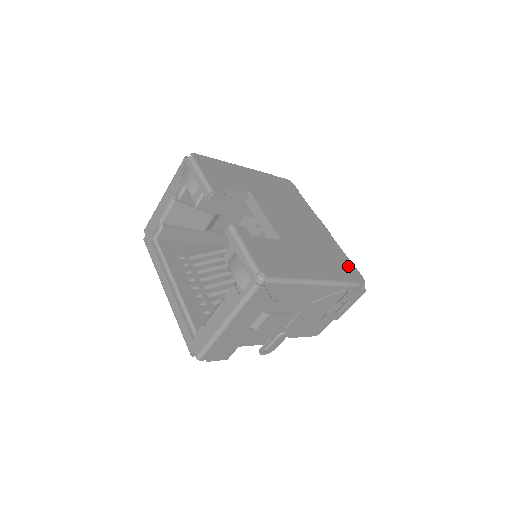
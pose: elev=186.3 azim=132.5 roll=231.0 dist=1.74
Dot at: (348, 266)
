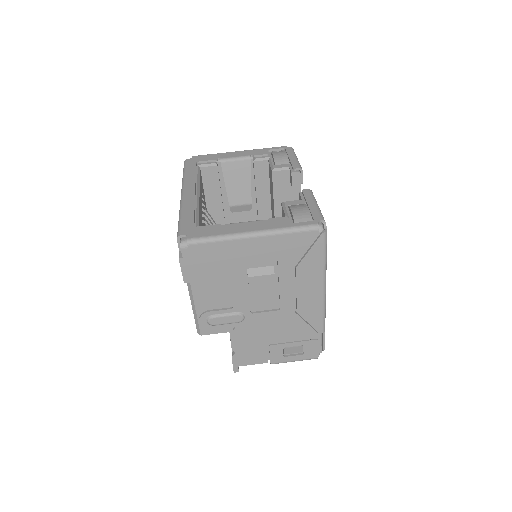
Dot at: occluded
